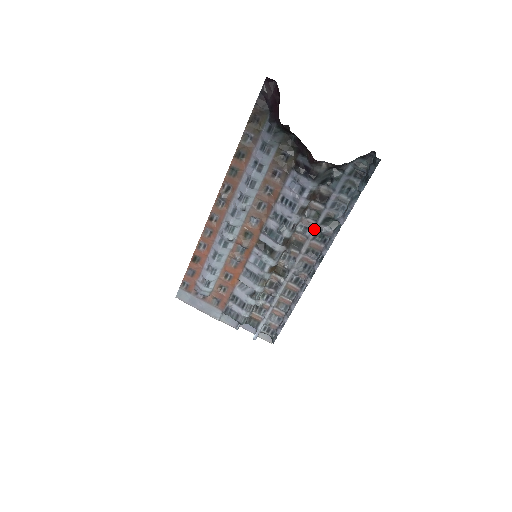
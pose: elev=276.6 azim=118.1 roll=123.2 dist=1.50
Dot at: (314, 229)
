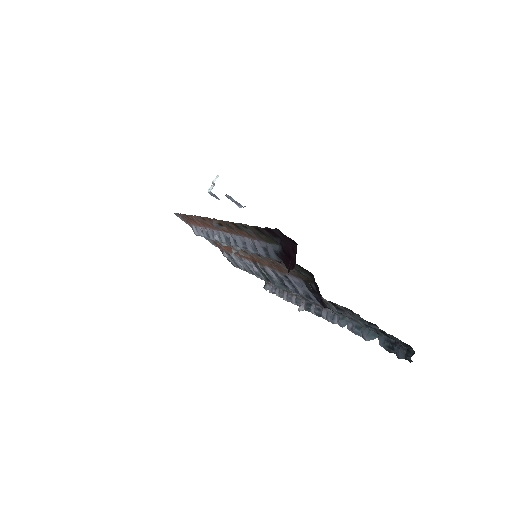
Dot at: occluded
